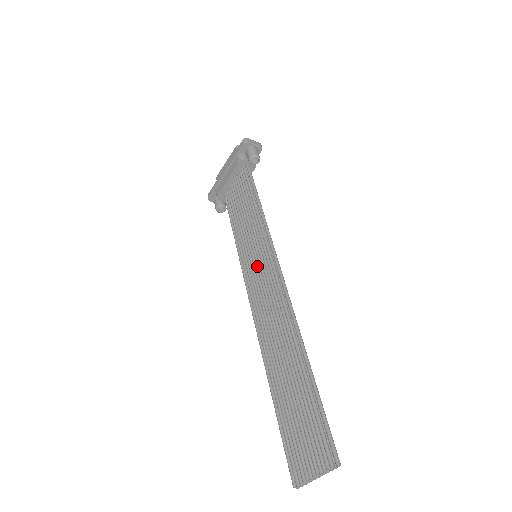
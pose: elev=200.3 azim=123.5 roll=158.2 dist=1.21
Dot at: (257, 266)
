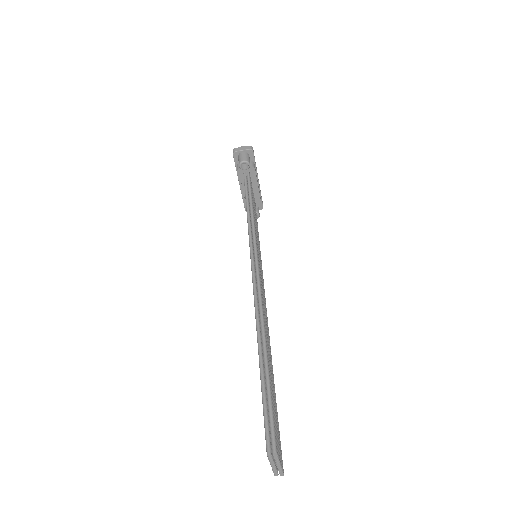
Dot at: occluded
